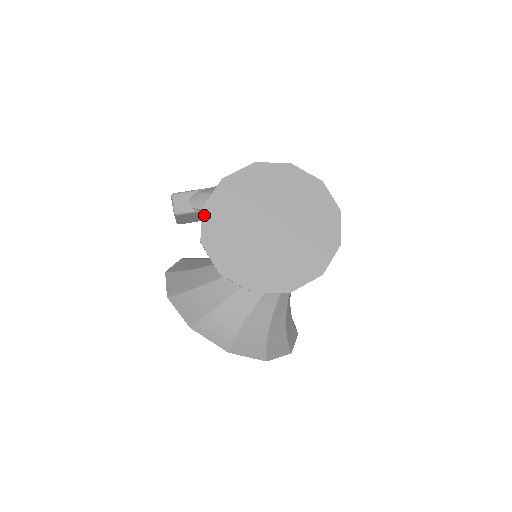
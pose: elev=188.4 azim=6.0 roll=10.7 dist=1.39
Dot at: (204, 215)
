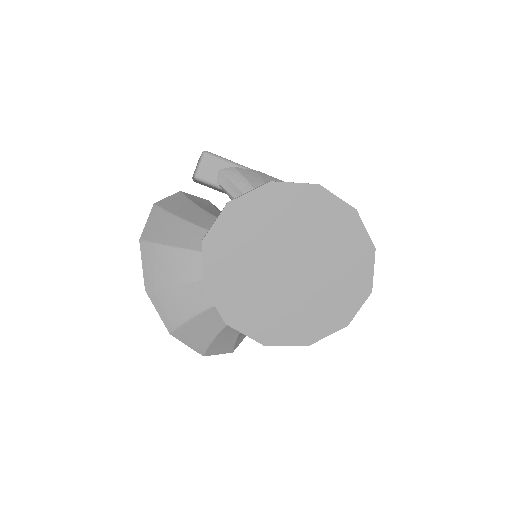
Dot at: (224, 212)
